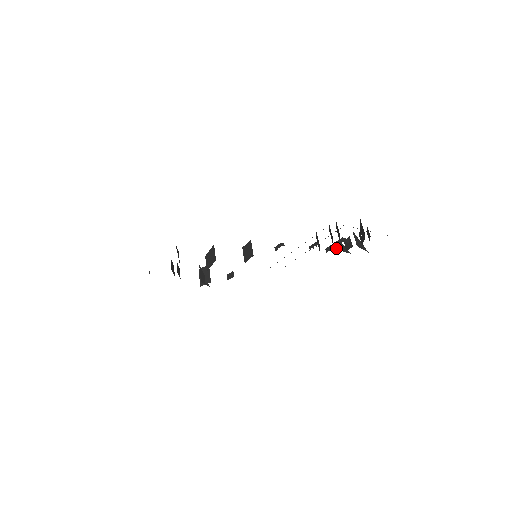
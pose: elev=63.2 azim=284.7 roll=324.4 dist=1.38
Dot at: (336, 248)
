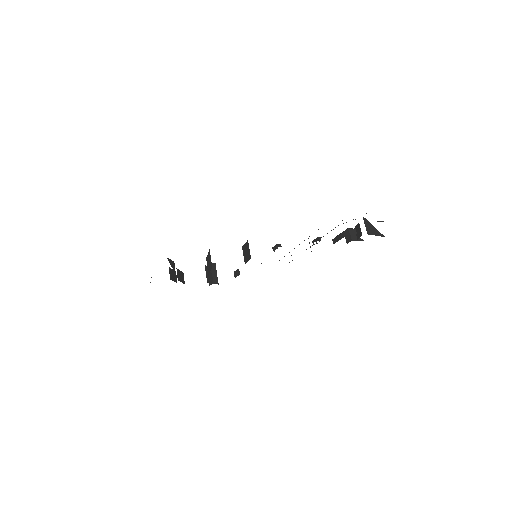
Dot at: (346, 236)
